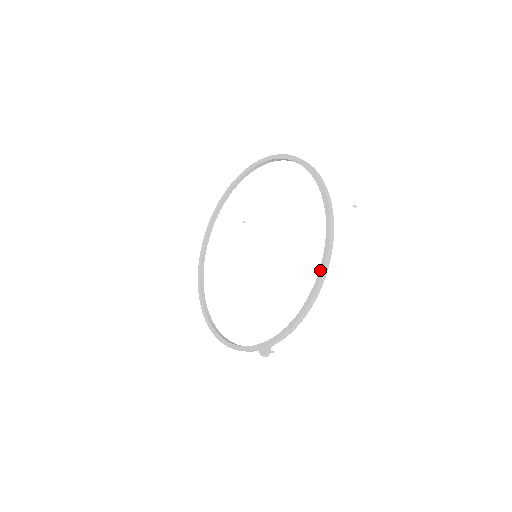
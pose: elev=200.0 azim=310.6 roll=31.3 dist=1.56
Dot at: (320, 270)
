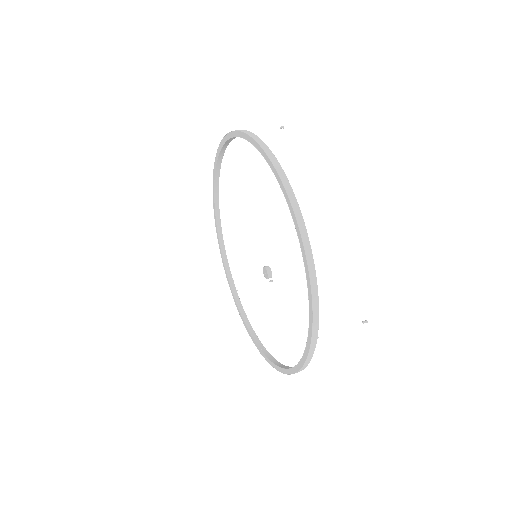
Dot at: (284, 370)
